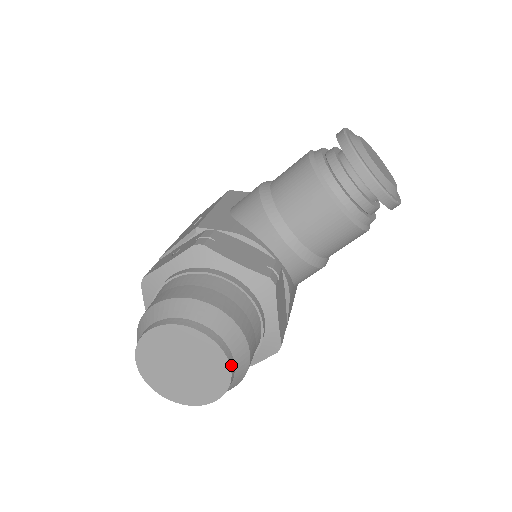
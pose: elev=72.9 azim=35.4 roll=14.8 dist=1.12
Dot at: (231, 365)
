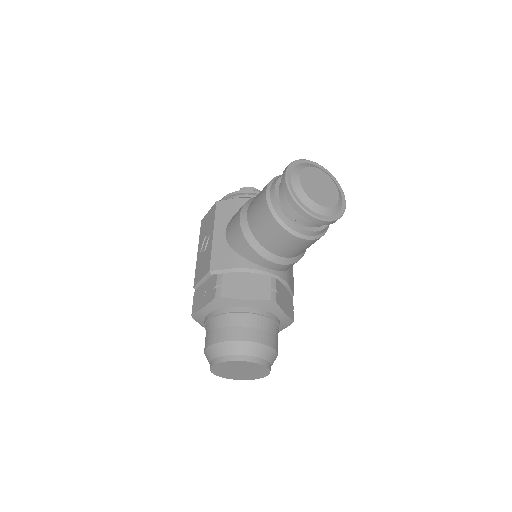
Dot at: (267, 366)
